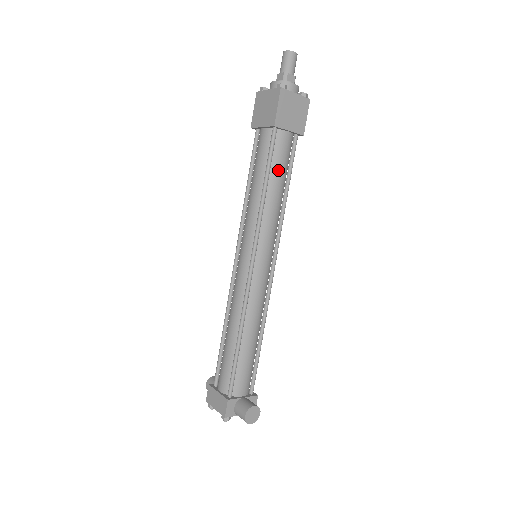
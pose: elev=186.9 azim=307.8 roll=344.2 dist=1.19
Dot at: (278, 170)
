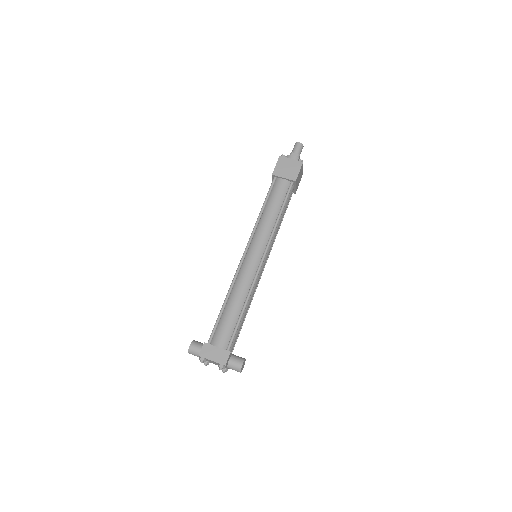
Dot at: (286, 207)
